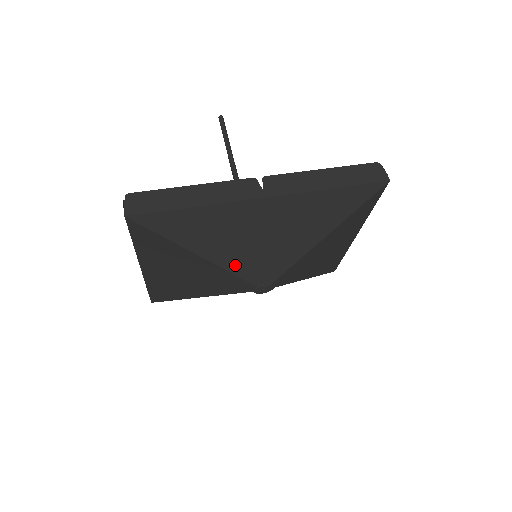
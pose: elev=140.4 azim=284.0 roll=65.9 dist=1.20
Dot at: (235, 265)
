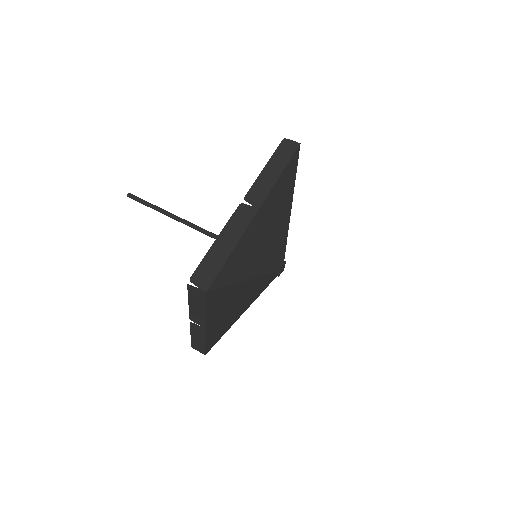
Dot at: (265, 268)
